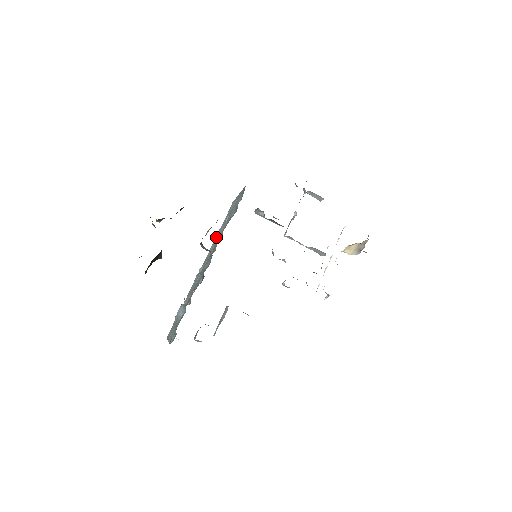
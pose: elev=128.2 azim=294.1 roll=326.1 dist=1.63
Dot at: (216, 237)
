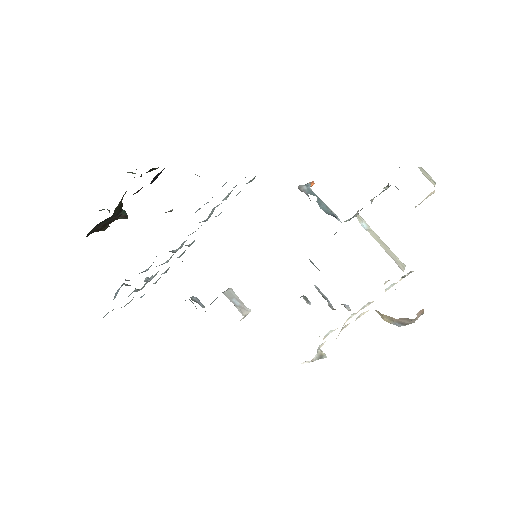
Dot at: occluded
